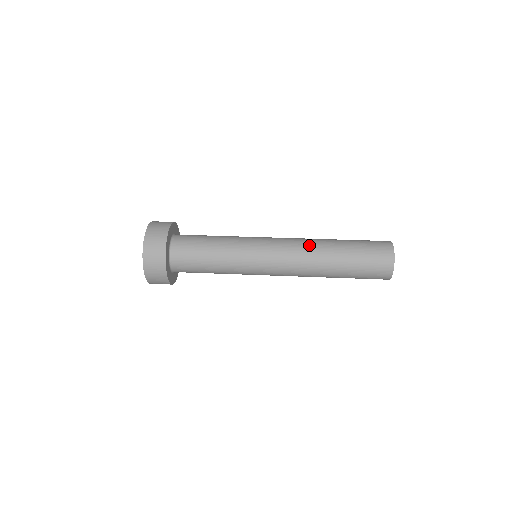
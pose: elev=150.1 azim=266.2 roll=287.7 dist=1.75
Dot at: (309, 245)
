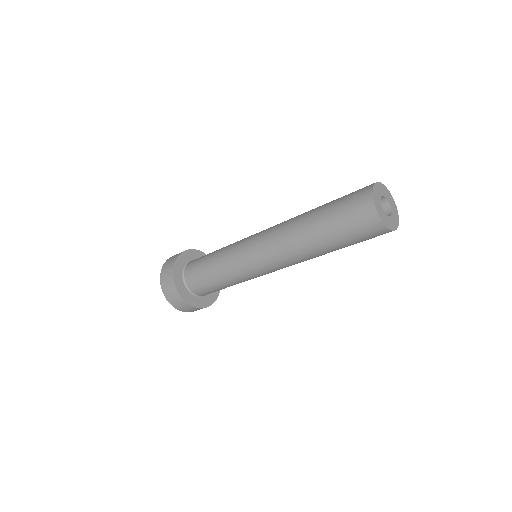
Dot at: (288, 221)
